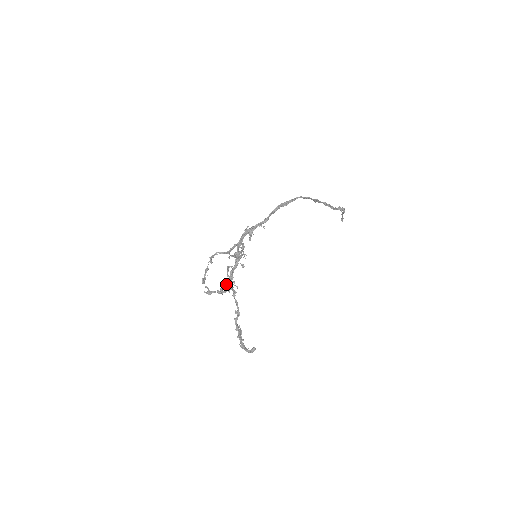
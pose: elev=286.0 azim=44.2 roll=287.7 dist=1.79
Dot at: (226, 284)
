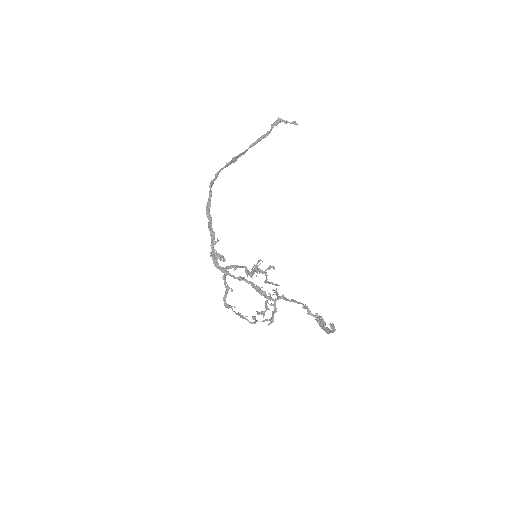
Dot at: (265, 304)
